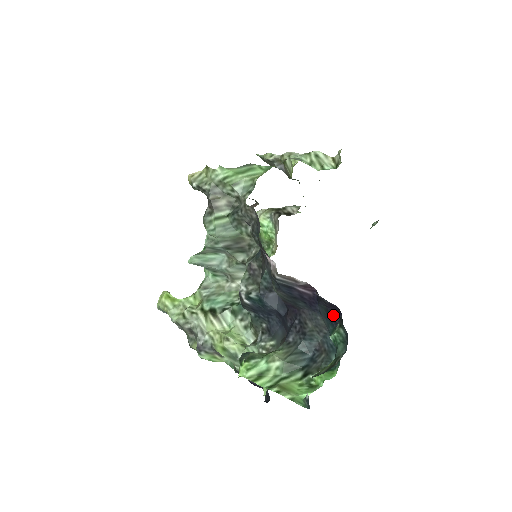
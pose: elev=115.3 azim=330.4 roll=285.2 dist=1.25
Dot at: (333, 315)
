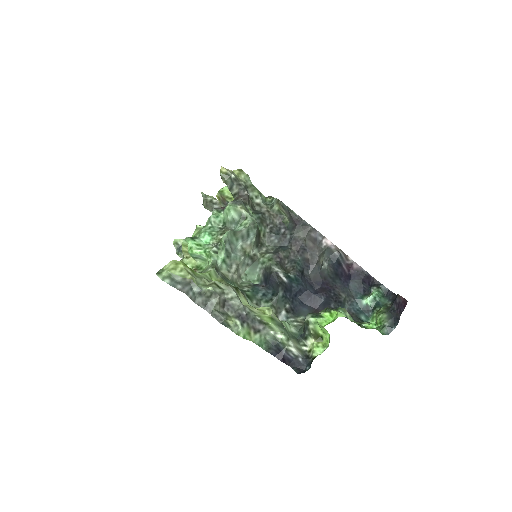
Dot at: (365, 285)
